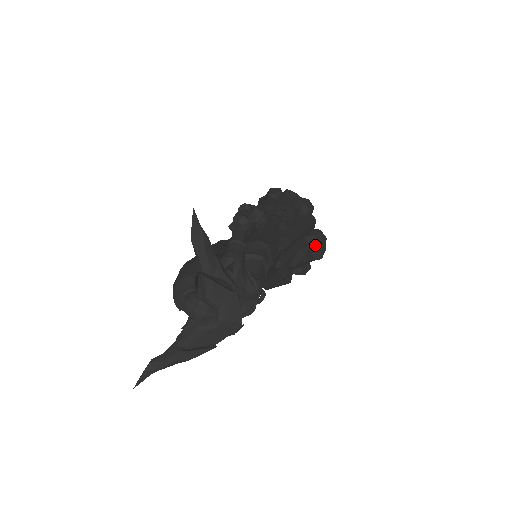
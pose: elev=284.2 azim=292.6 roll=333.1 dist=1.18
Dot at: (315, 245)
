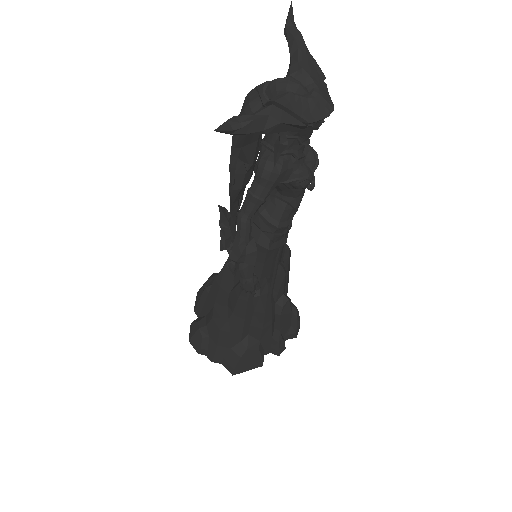
Dot at: (293, 309)
